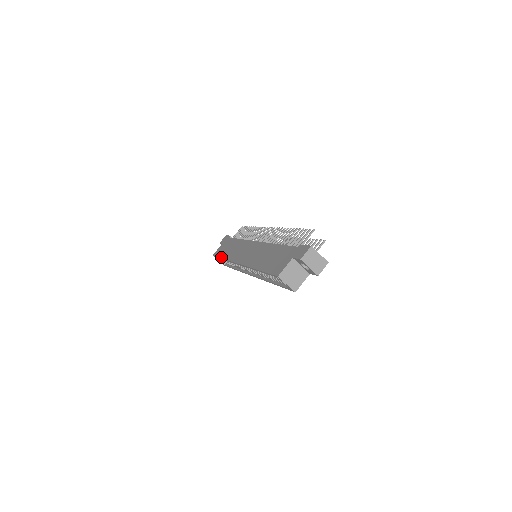
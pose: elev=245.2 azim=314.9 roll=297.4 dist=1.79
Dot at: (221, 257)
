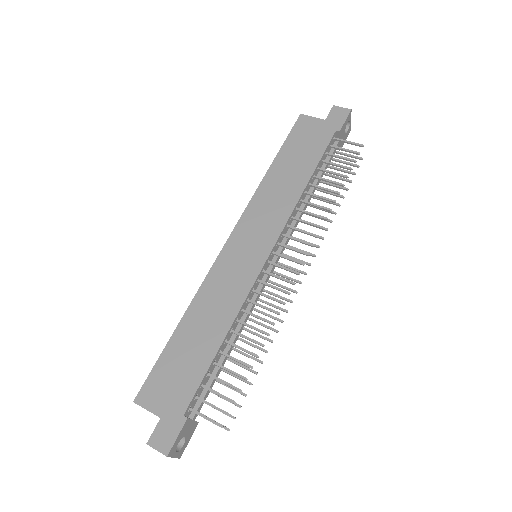
Dot at: (276, 158)
